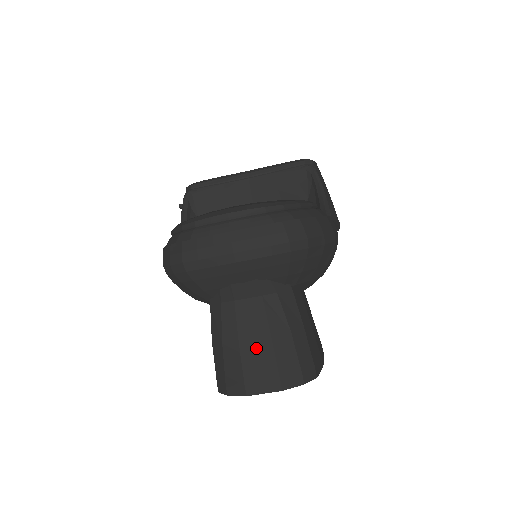
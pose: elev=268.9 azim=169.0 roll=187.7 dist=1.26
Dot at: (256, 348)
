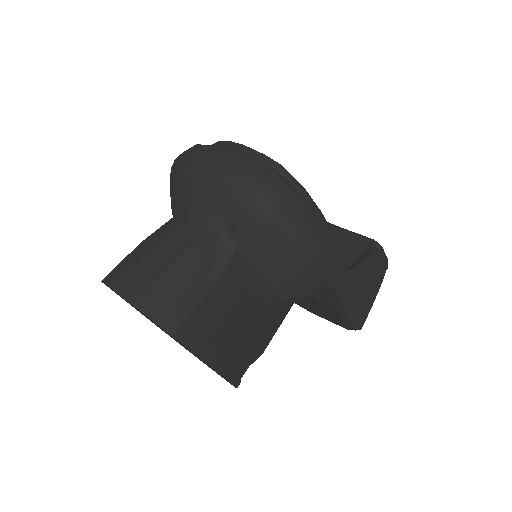
Dot at: (157, 259)
